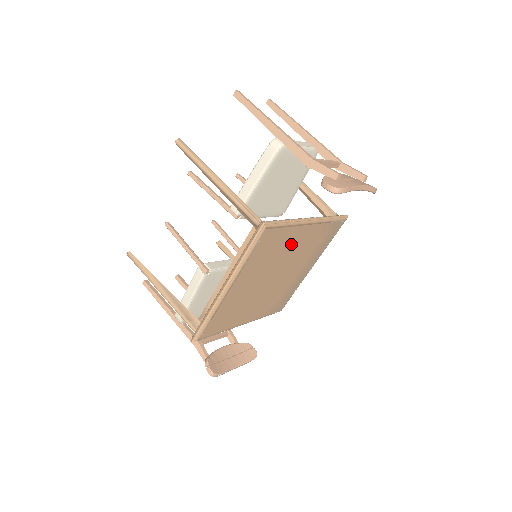
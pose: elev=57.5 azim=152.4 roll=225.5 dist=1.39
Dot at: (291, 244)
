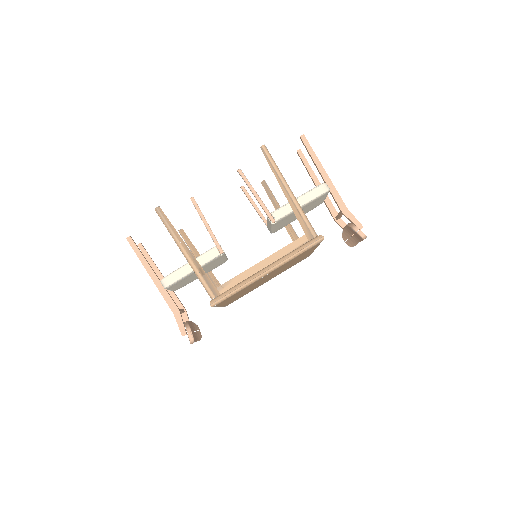
Dot at: (299, 258)
